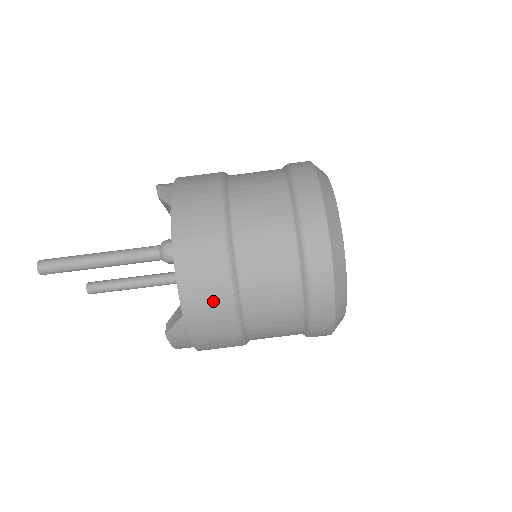
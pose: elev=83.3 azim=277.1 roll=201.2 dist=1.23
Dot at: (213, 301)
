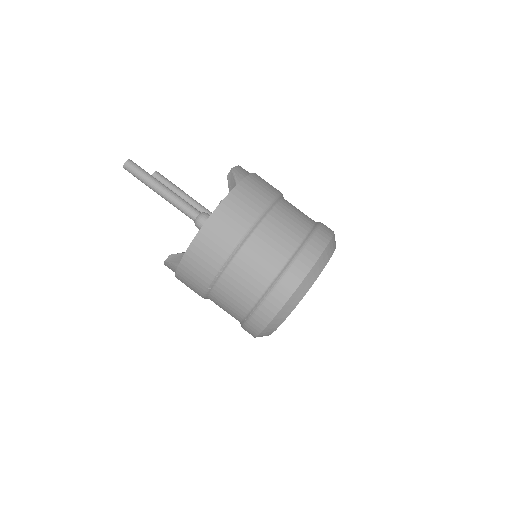
Dot at: (199, 274)
